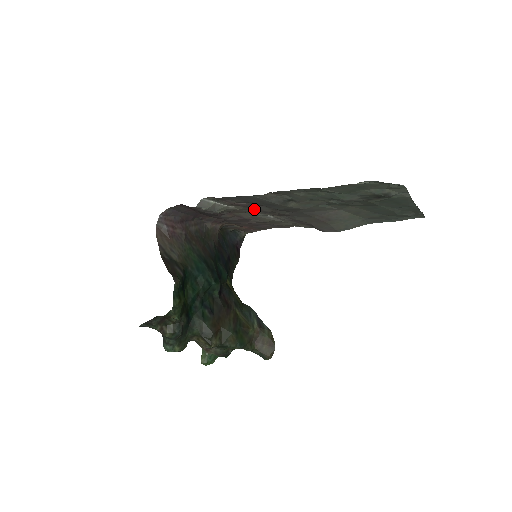
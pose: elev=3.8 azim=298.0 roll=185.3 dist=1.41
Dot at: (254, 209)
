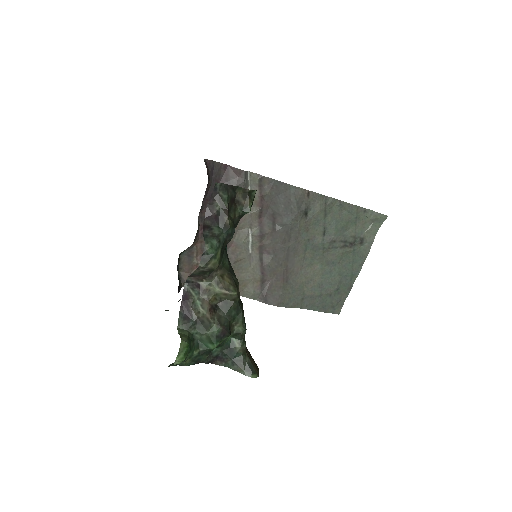
Dot at: (257, 222)
